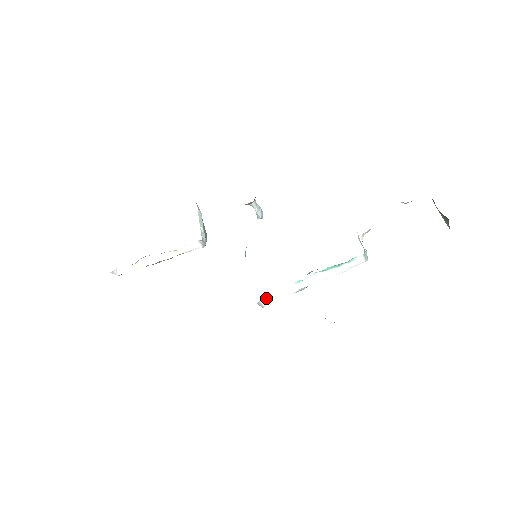
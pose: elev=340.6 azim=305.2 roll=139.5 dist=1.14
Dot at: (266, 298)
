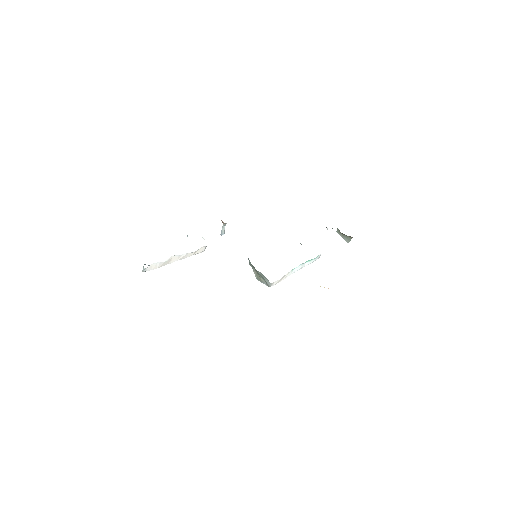
Dot at: (263, 283)
